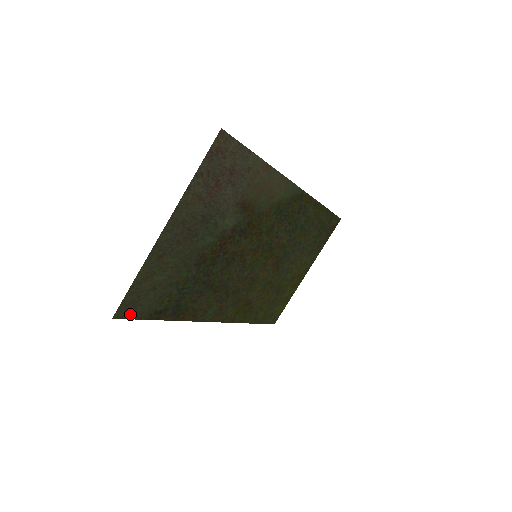
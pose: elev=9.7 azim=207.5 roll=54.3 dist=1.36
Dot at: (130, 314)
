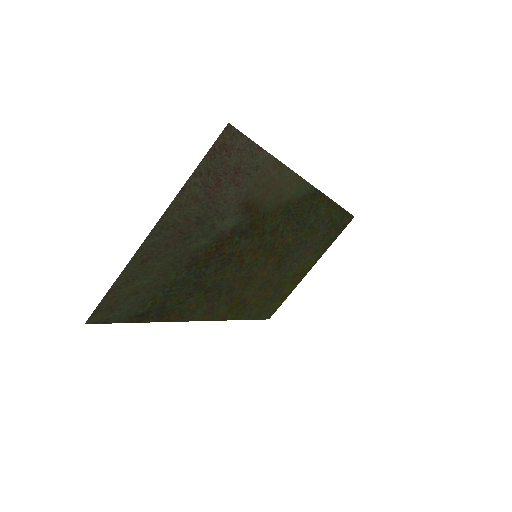
Dot at: (106, 318)
